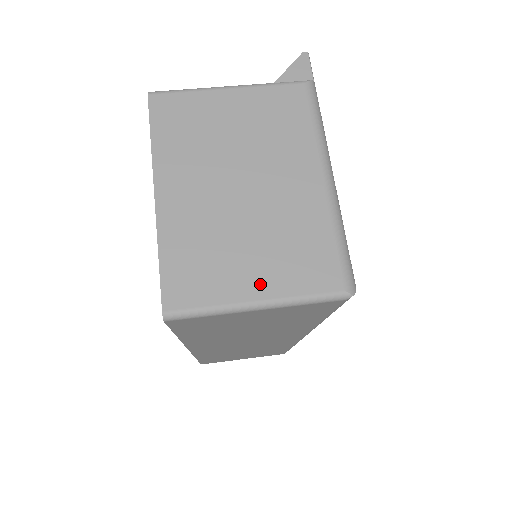
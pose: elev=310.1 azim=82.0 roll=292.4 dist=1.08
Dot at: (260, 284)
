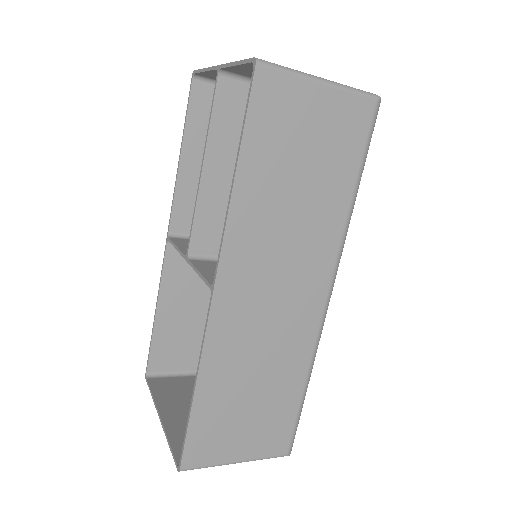
Dot at: occluded
